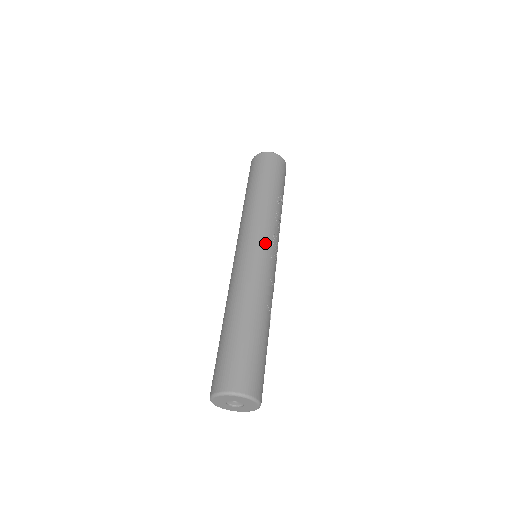
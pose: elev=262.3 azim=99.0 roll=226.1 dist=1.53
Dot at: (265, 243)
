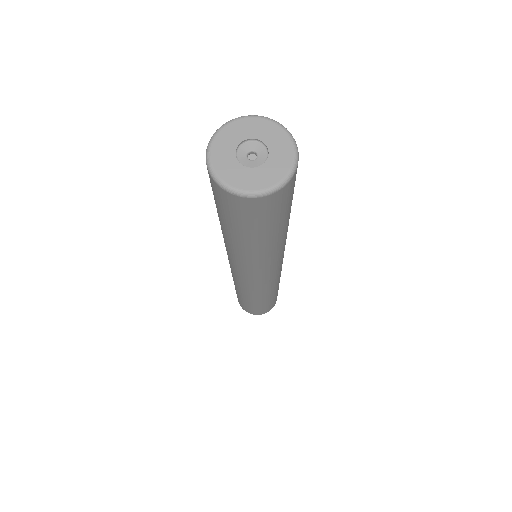
Dot at: occluded
